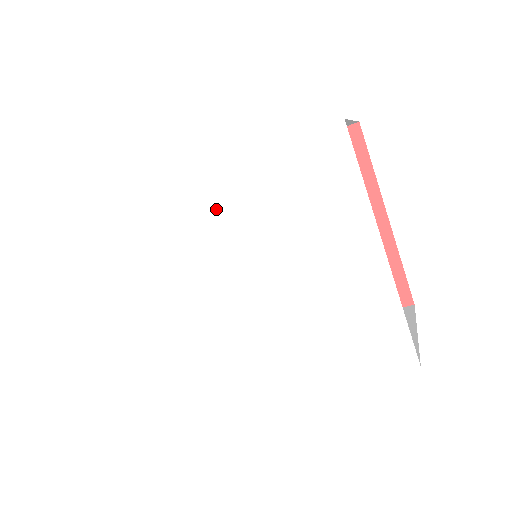
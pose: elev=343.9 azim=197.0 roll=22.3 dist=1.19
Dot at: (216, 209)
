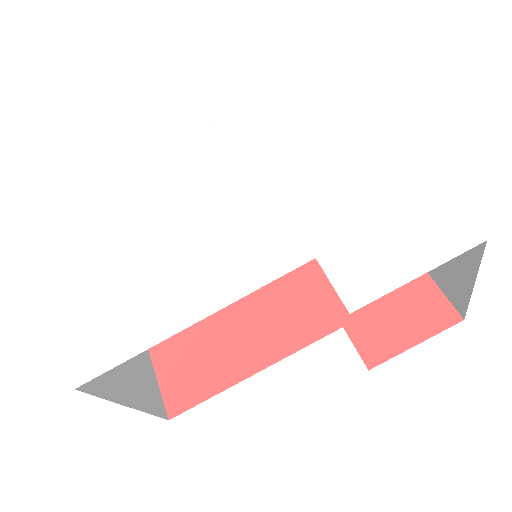
Dot at: (211, 157)
